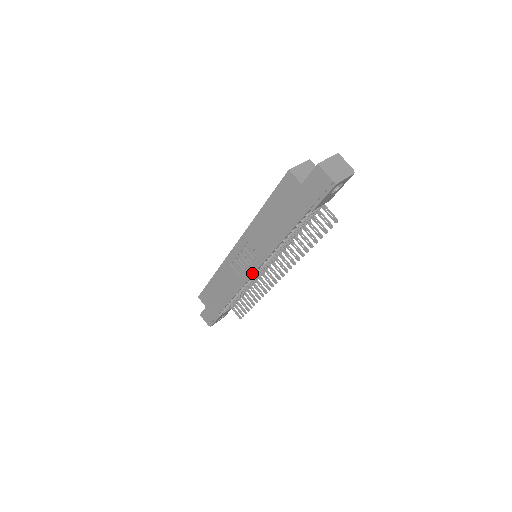
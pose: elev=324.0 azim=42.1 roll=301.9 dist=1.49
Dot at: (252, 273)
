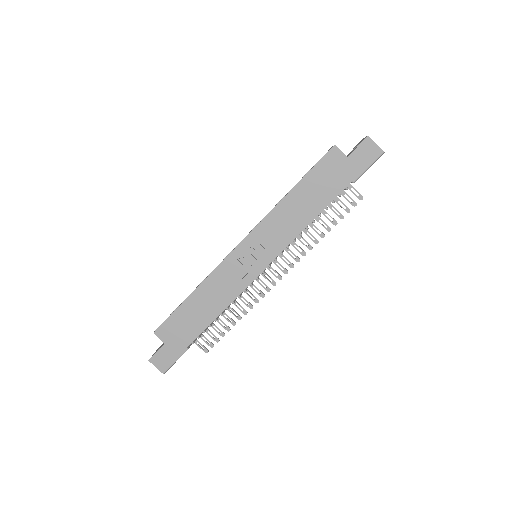
Dot at: (261, 270)
